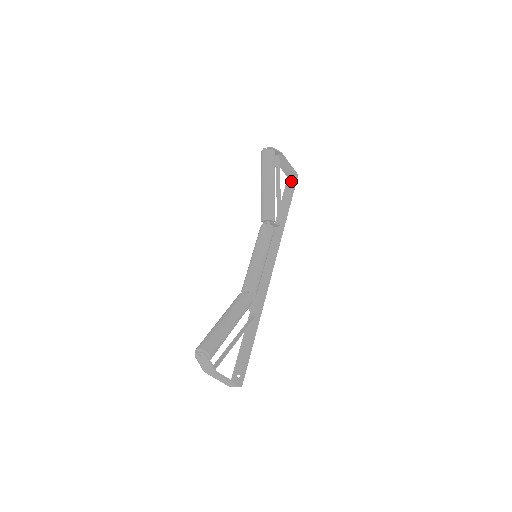
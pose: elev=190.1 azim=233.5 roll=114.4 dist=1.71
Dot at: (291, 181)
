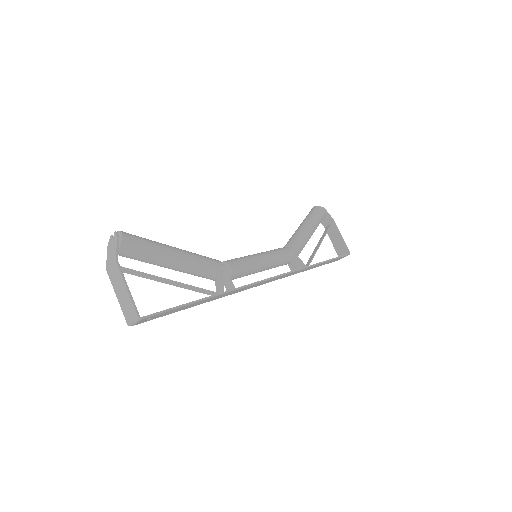
Dot at: occluded
